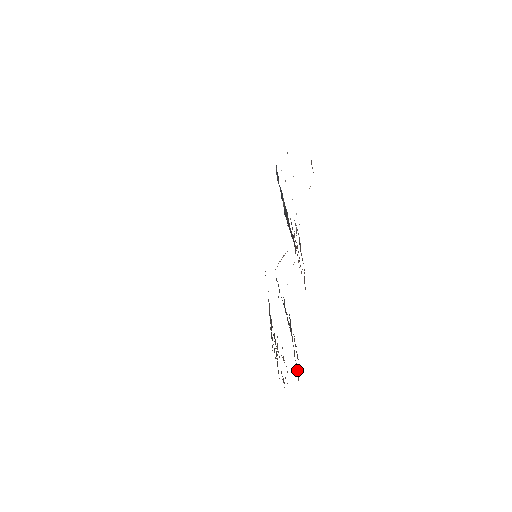
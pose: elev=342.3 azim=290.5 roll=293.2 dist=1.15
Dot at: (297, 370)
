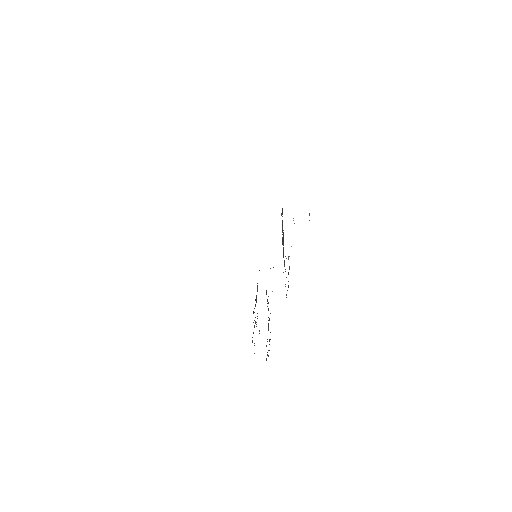
Dot at: occluded
